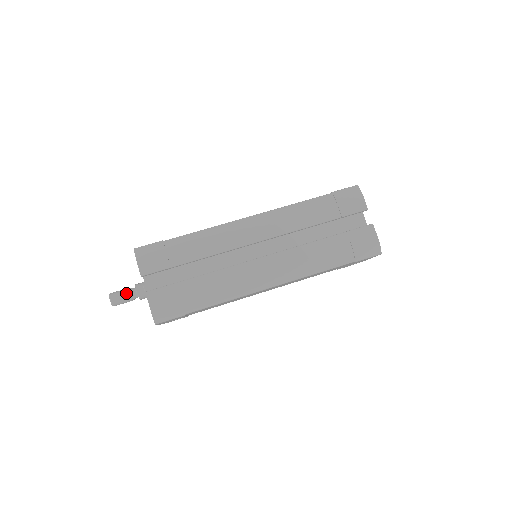
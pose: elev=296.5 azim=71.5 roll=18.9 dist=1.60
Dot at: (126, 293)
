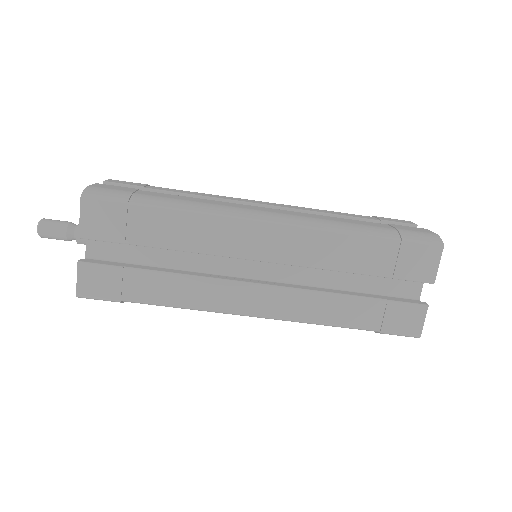
Dot at: occluded
